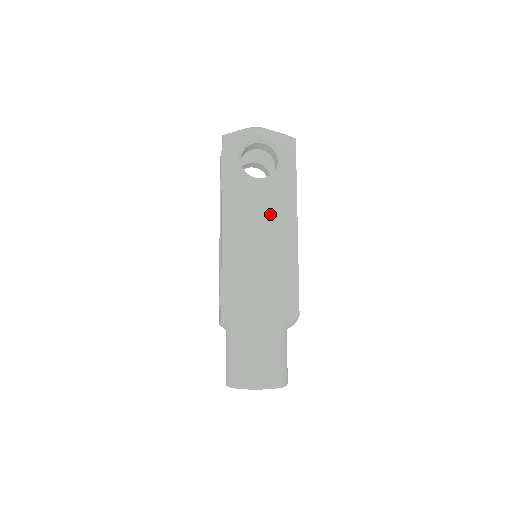
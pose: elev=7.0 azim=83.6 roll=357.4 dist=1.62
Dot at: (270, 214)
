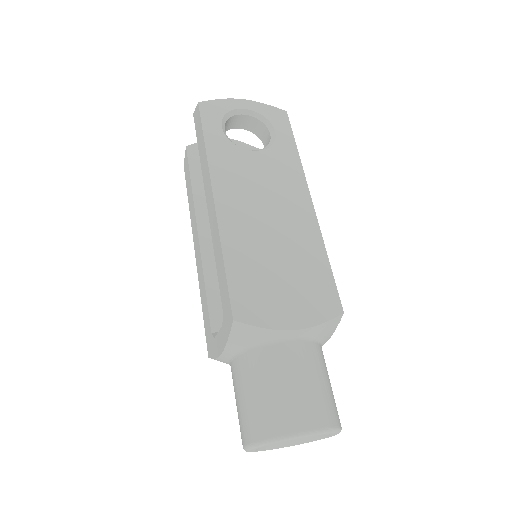
Dot at: (275, 188)
